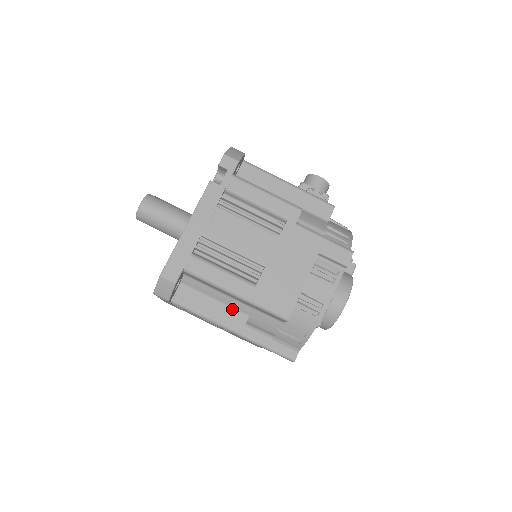
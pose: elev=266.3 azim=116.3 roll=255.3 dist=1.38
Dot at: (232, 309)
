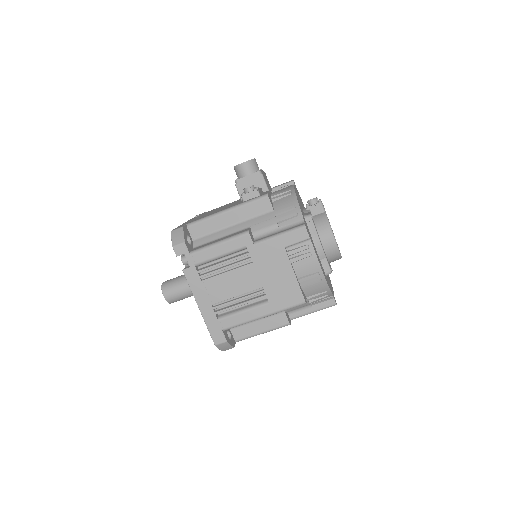
Dot at: (271, 316)
